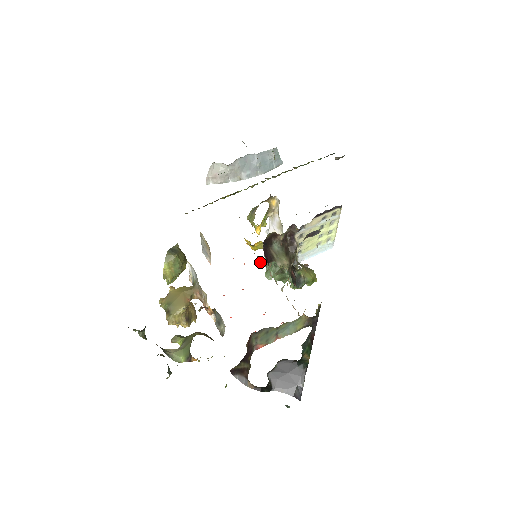
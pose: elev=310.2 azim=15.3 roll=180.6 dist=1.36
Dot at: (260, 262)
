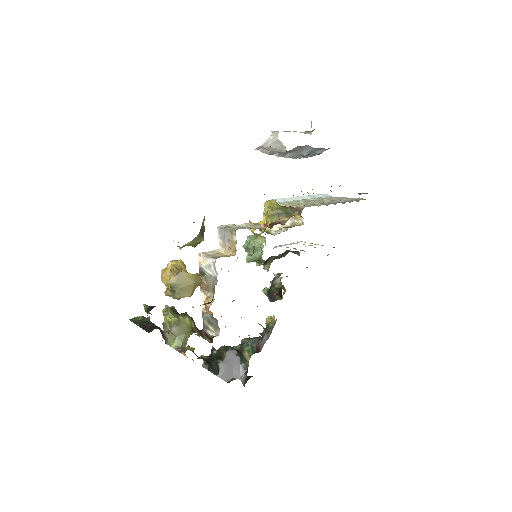
Dot at: occluded
